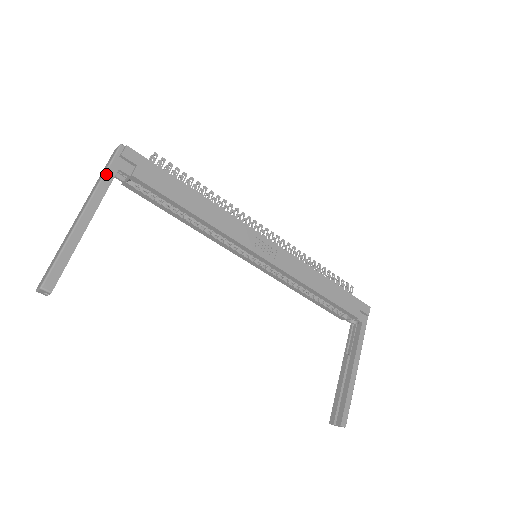
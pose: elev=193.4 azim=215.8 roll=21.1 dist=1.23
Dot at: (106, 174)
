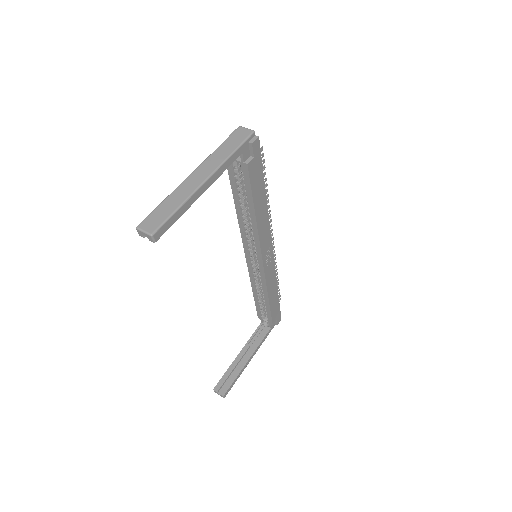
Dot at: (234, 153)
